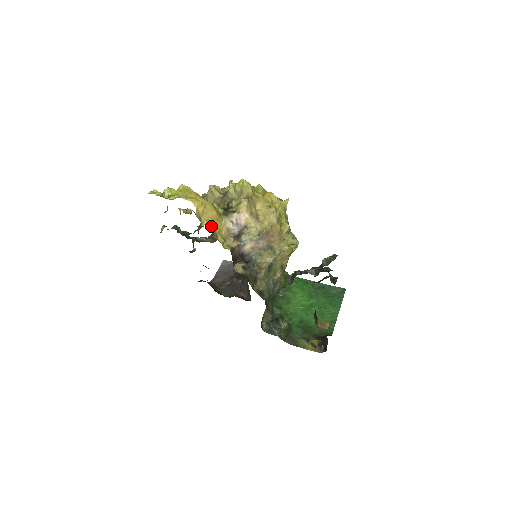
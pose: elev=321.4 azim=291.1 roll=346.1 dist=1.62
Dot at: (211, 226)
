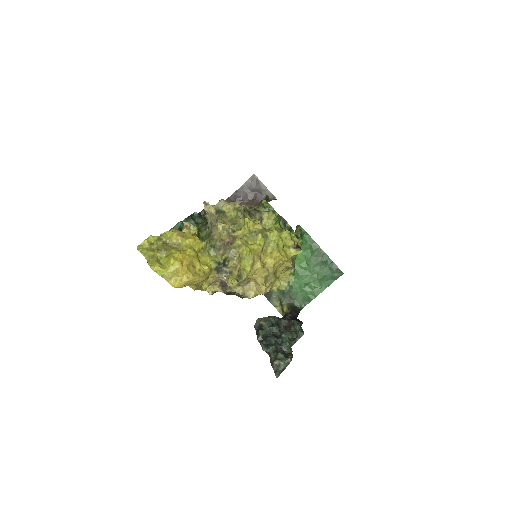
Dot at: (195, 285)
